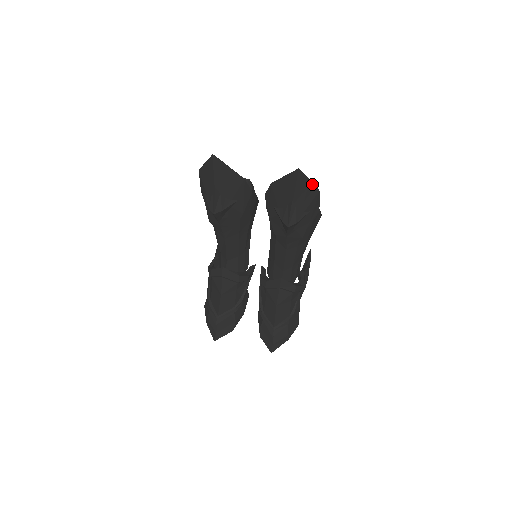
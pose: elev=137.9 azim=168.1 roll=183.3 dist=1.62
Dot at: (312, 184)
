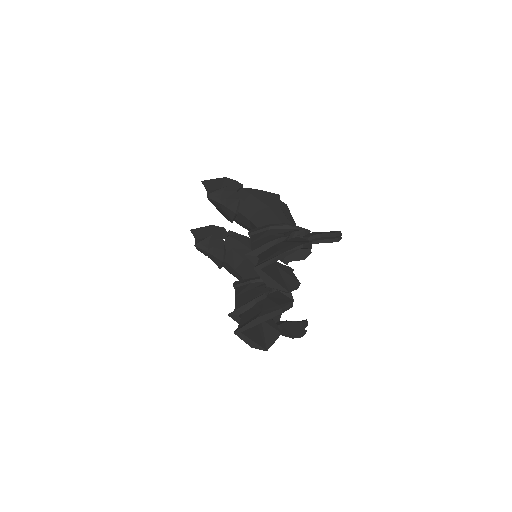
Dot at: (217, 179)
